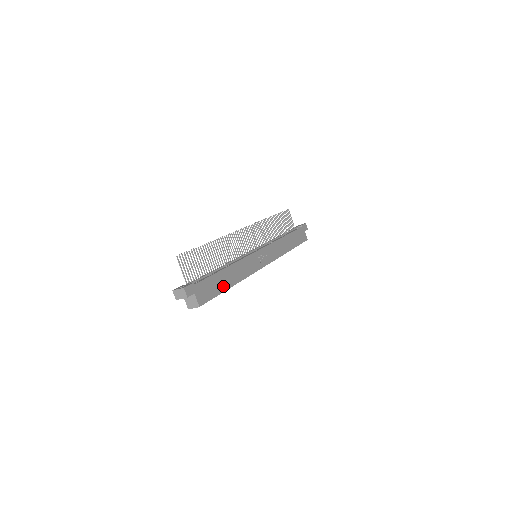
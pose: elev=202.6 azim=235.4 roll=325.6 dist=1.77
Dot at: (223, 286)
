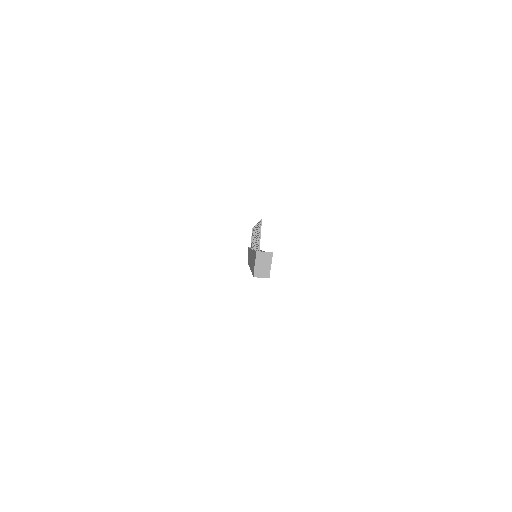
Dot at: occluded
